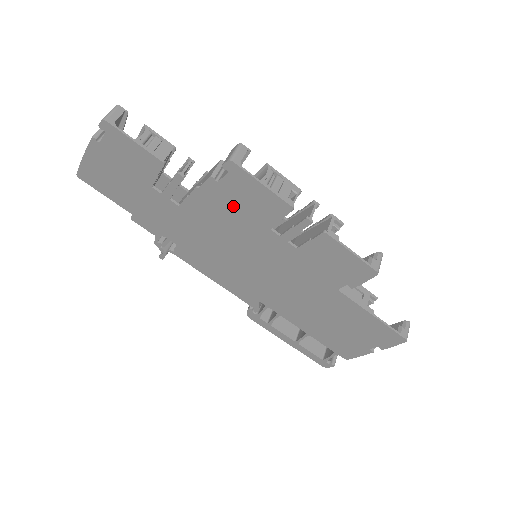
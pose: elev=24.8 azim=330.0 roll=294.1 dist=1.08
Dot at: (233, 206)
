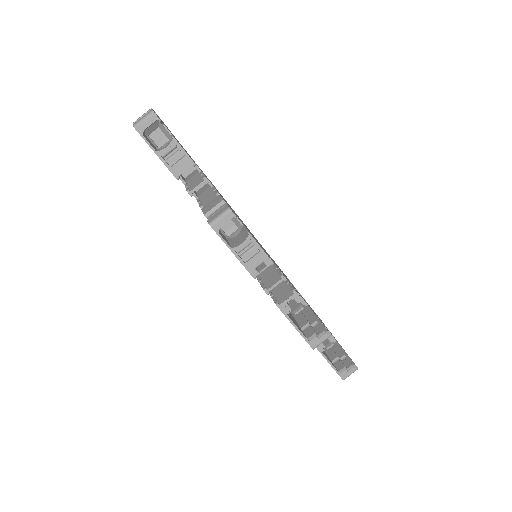
Dot at: occluded
